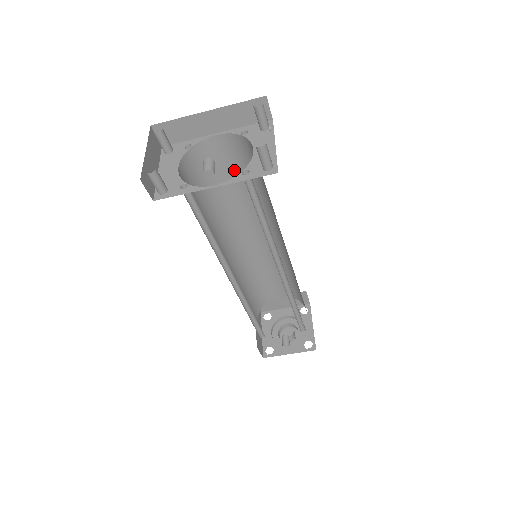
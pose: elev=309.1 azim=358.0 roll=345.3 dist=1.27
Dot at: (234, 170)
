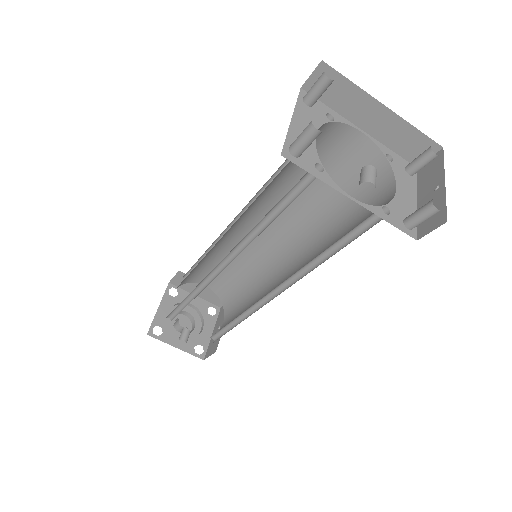
Dot at: (328, 171)
